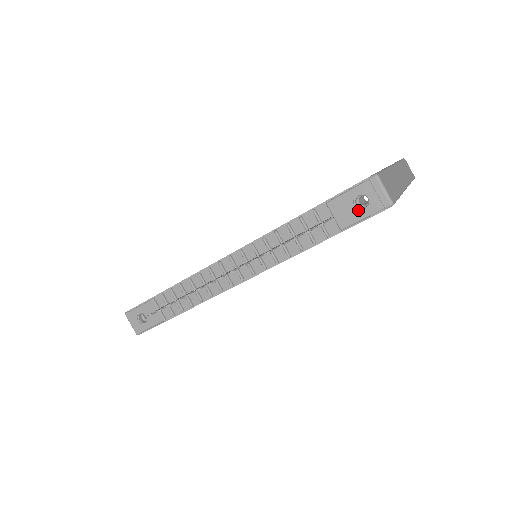
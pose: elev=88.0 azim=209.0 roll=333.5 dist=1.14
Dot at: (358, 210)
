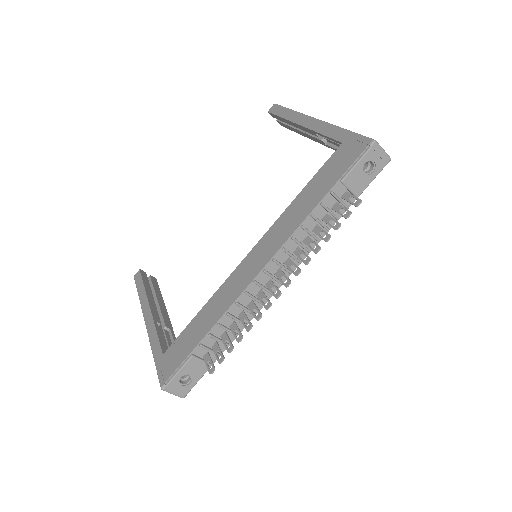
Dot at: (368, 175)
